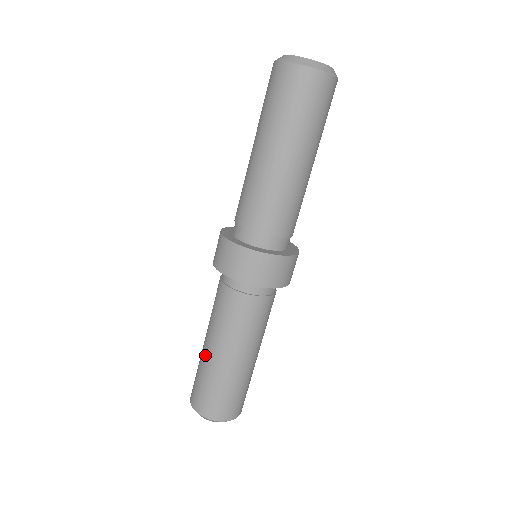
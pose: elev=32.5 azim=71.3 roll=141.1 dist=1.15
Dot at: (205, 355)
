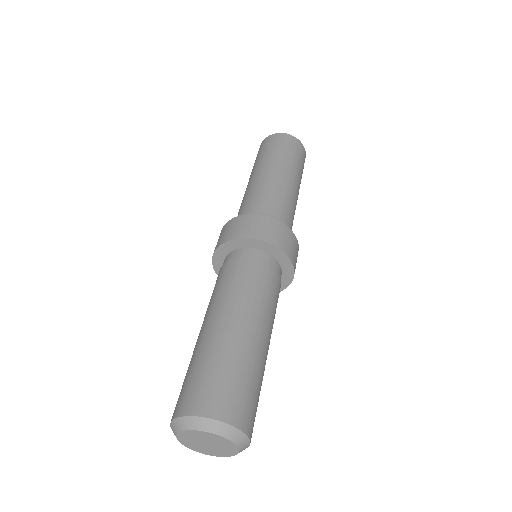
Dot at: (198, 341)
